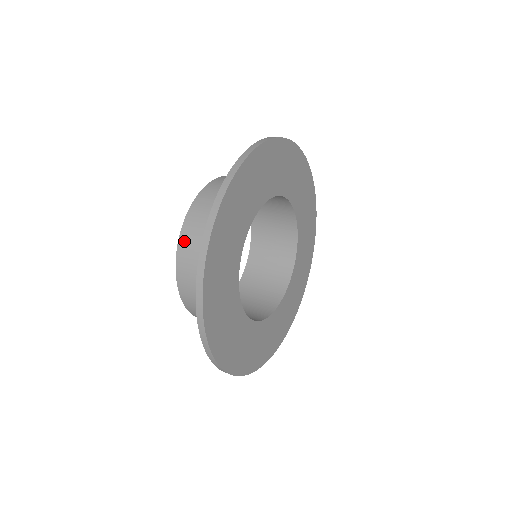
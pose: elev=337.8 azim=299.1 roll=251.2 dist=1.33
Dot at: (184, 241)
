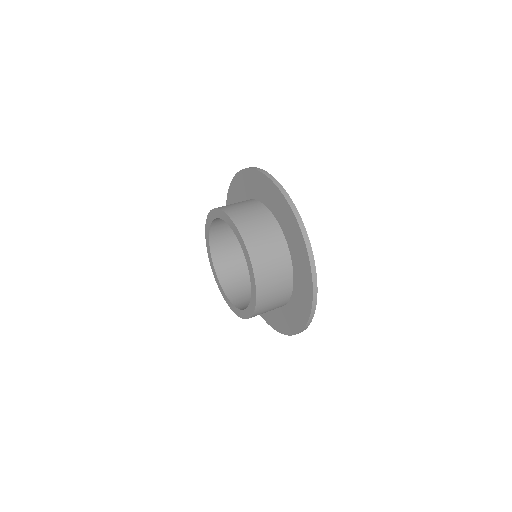
Dot at: (258, 269)
